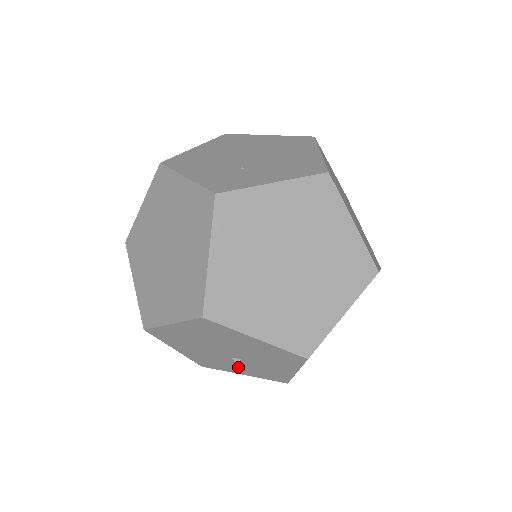
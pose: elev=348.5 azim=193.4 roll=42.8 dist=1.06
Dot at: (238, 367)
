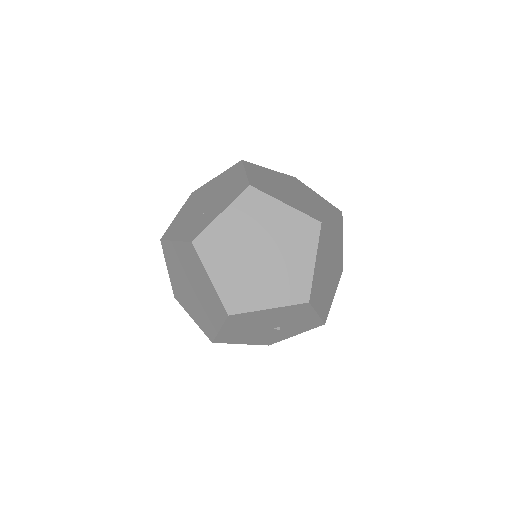
Dot at: (286, 332)
